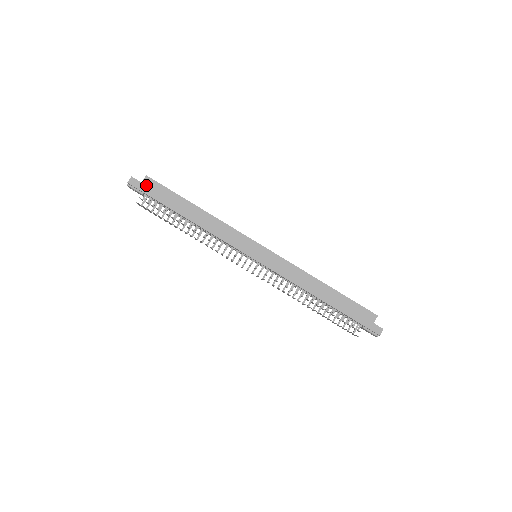
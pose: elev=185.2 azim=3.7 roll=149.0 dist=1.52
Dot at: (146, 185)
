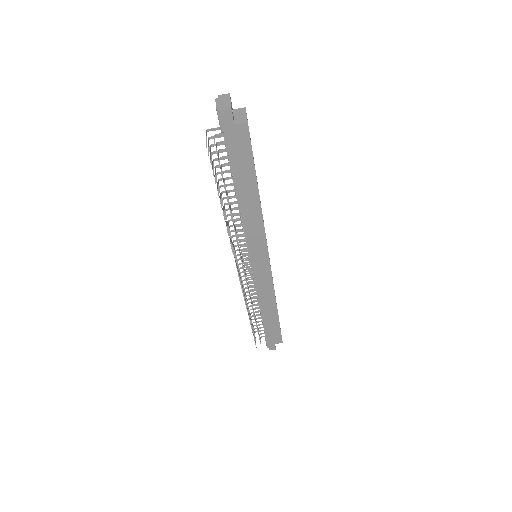
Dot at: (236, 132)
